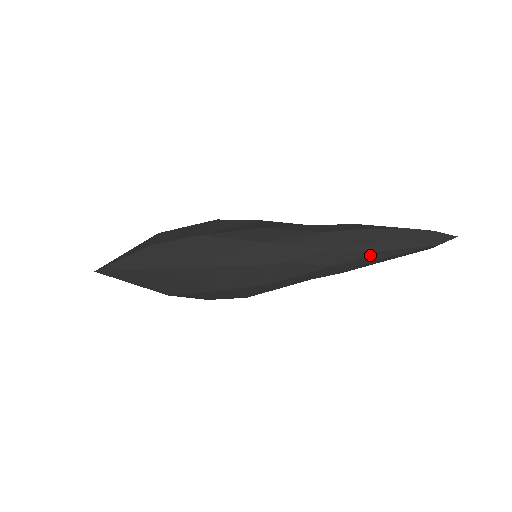
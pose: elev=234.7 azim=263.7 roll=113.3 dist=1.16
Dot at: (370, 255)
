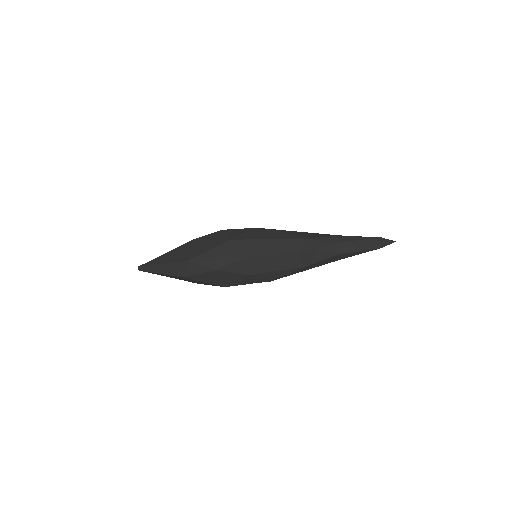
Dot at: (334, 238)
